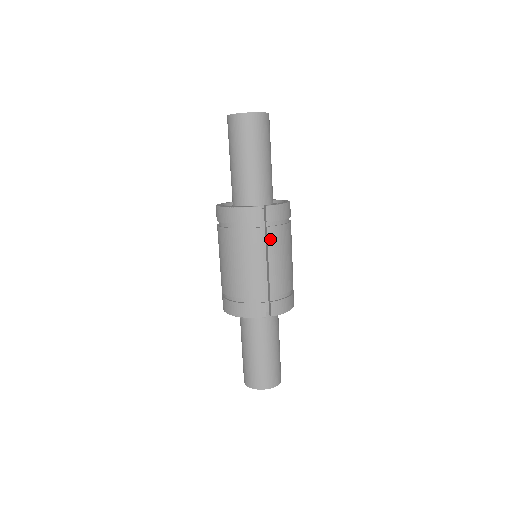
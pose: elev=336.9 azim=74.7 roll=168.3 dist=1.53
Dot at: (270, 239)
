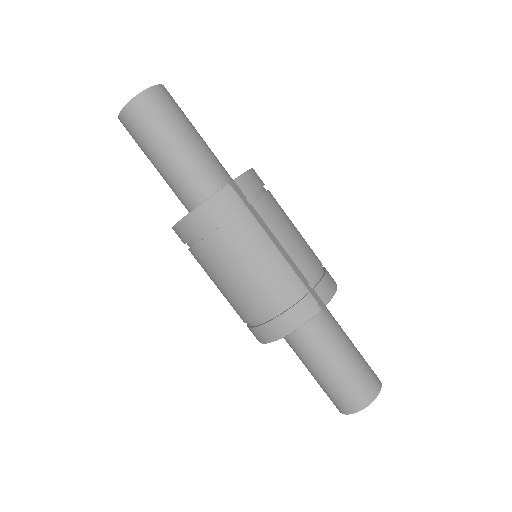
Dot at: (264, 216)
